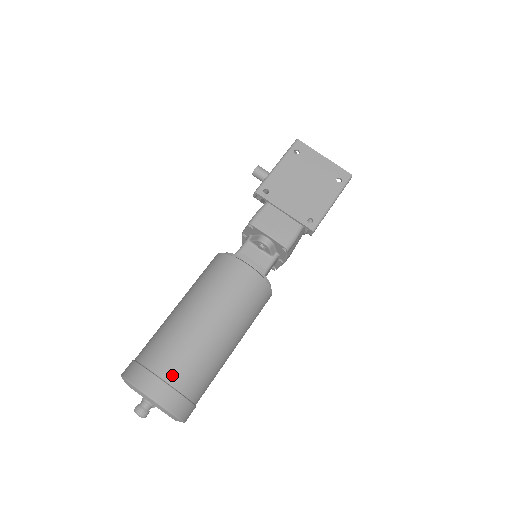
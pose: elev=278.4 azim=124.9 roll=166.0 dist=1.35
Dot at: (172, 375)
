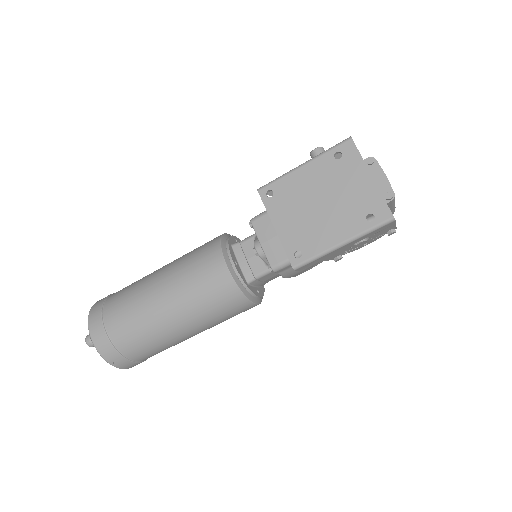
Dot at: (113, 329)
